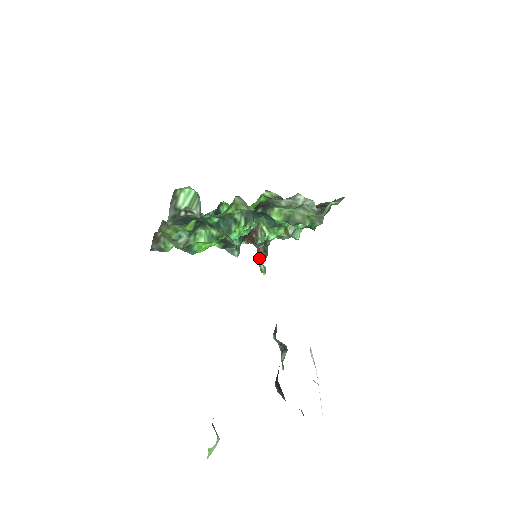
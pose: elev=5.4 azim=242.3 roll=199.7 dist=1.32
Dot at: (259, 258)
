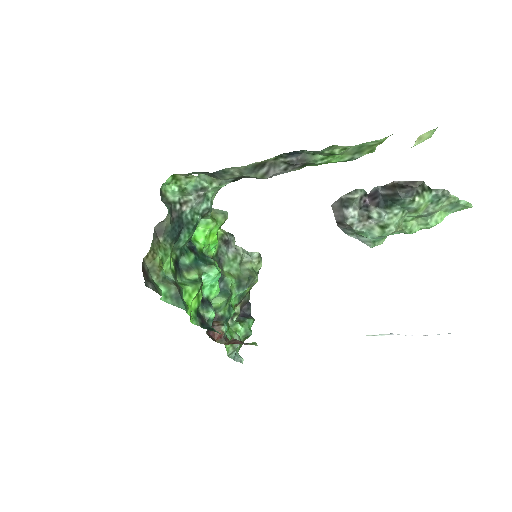
Dot at: (238, 341)
